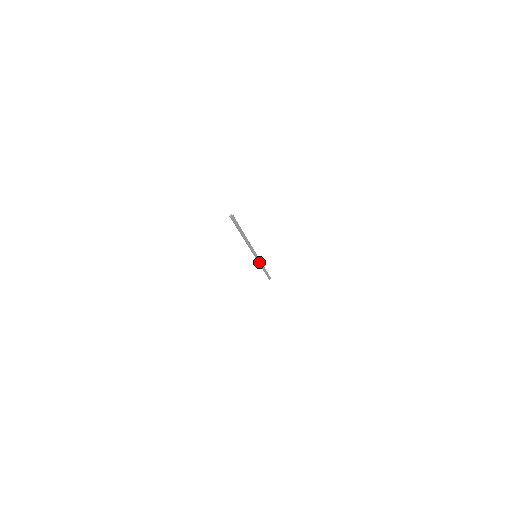
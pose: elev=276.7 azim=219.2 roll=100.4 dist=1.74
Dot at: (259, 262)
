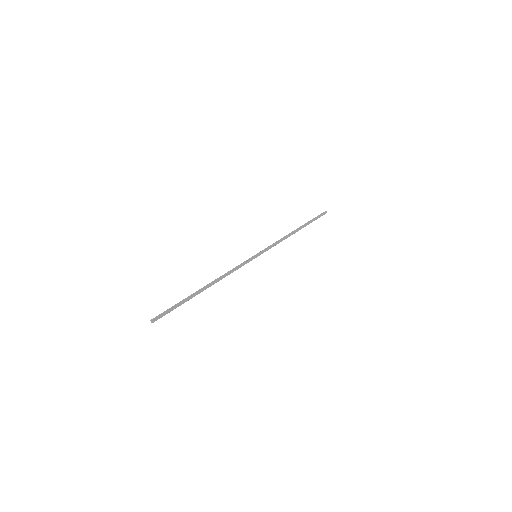
Dot at: occluded
